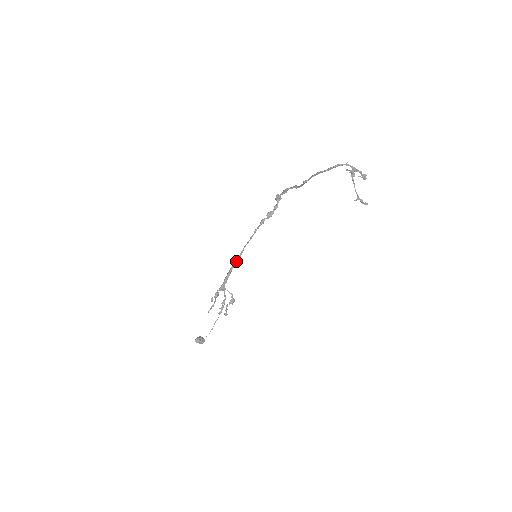
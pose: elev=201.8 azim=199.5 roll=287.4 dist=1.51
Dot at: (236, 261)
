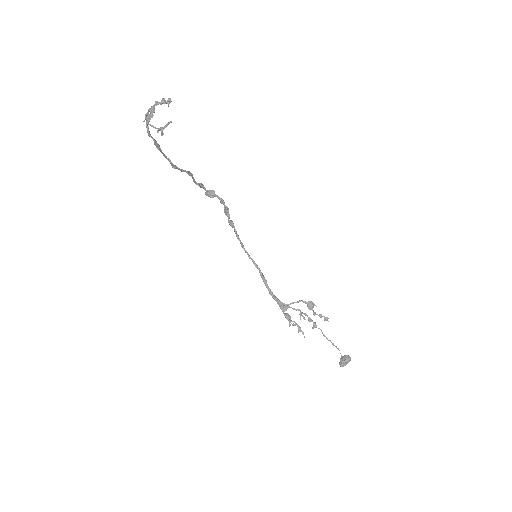
Dot at: occluded
